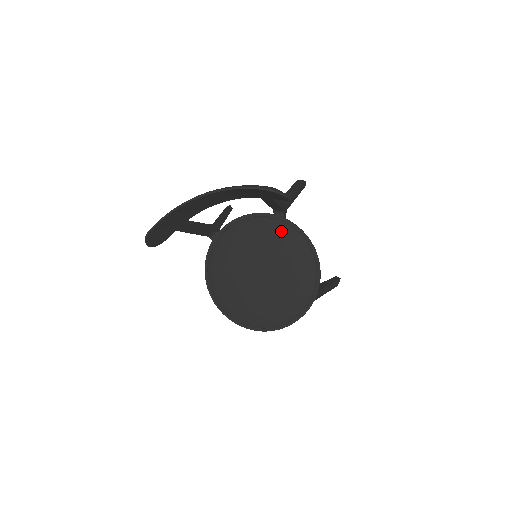
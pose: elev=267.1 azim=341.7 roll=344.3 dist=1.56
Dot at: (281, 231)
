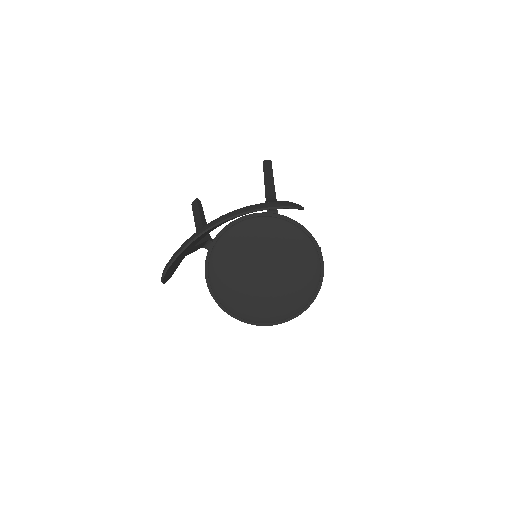
Dot at: (279, 228)
